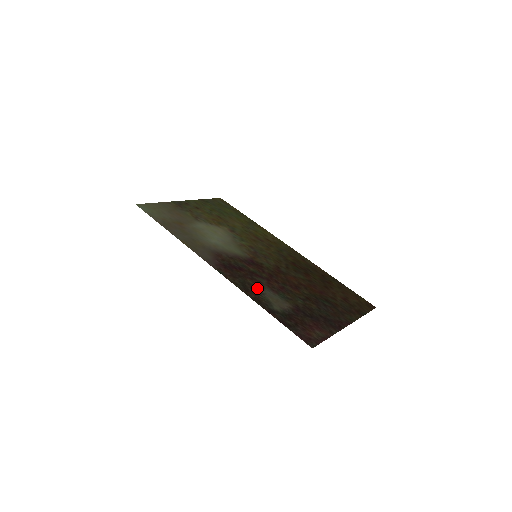
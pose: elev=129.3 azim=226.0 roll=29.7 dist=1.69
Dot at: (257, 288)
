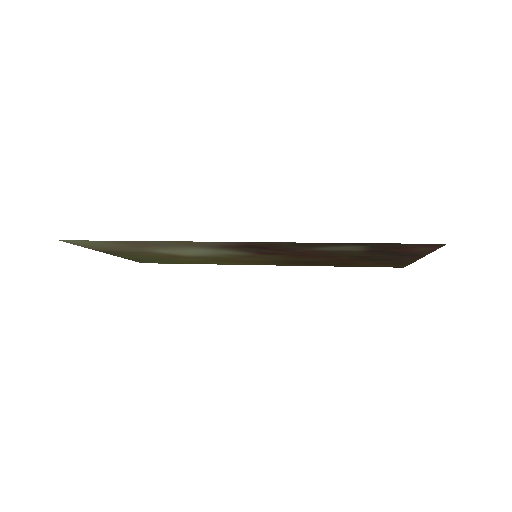
Dot at: (309, 247)
